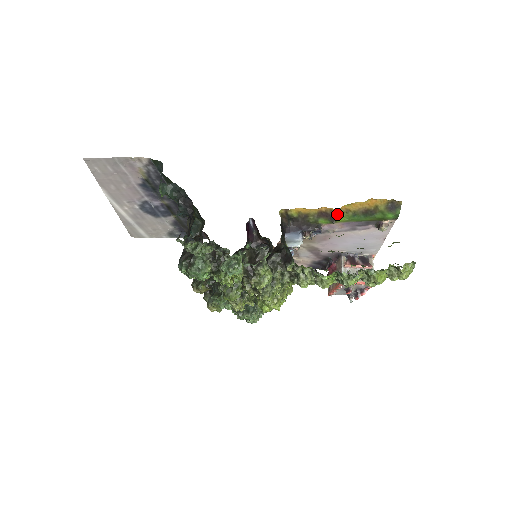
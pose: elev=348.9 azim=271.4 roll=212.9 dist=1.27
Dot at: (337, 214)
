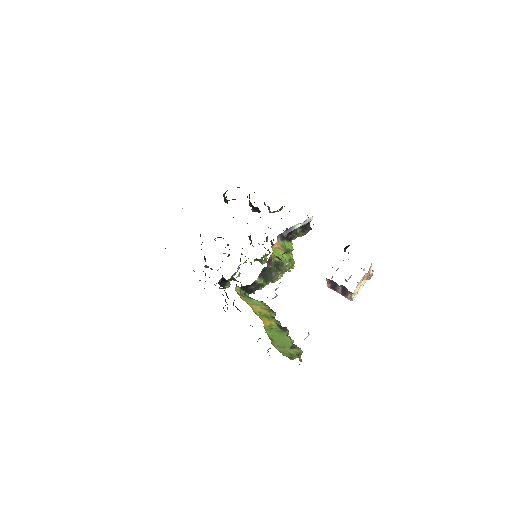
Dot at: occluded
